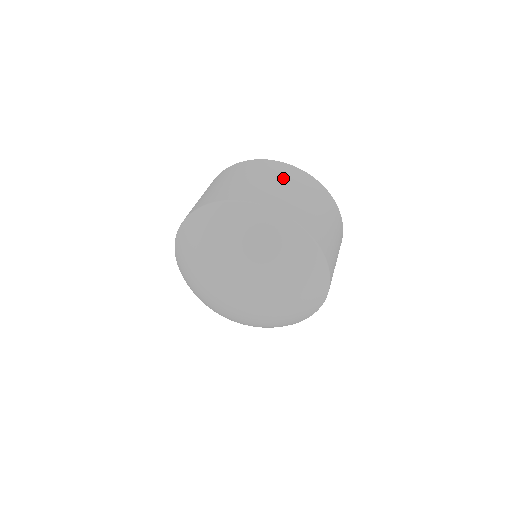
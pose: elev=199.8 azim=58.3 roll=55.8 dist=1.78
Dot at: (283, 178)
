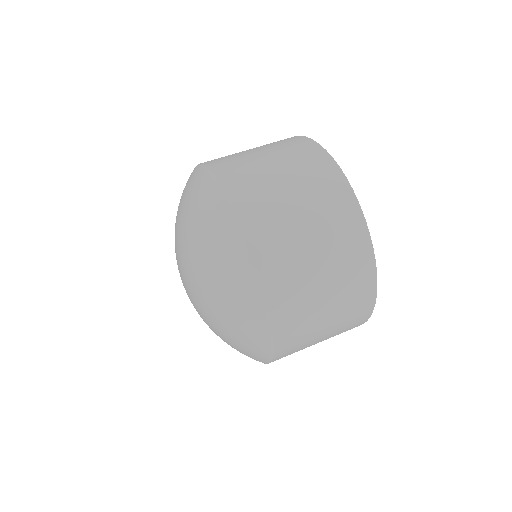
Dot at: (298, 172)
